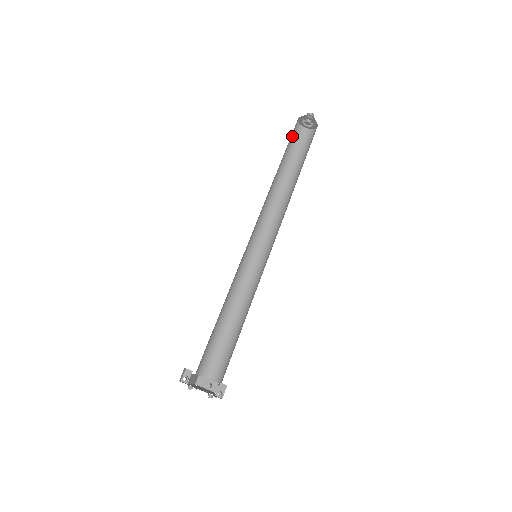
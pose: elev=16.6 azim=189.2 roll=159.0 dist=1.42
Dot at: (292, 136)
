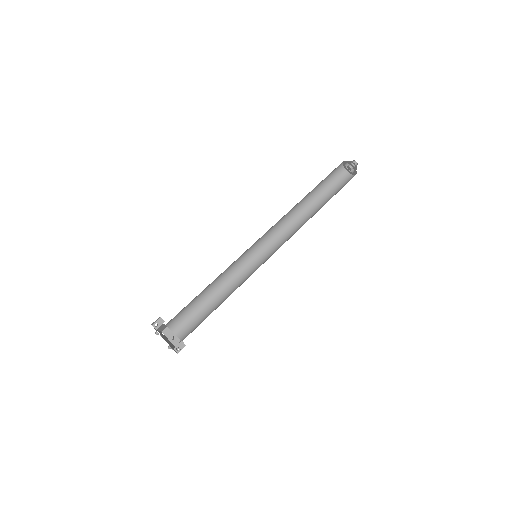
Dot at: (332, 172)
